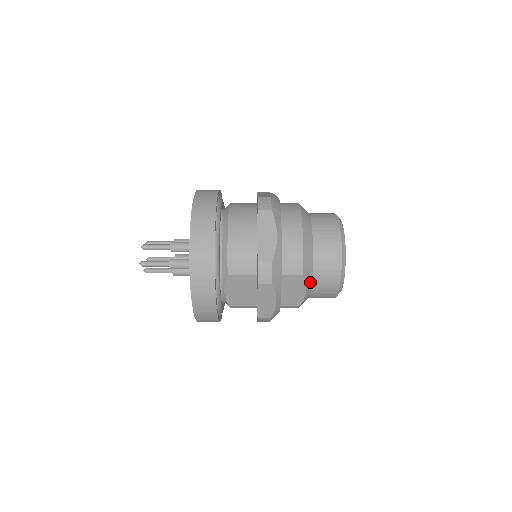
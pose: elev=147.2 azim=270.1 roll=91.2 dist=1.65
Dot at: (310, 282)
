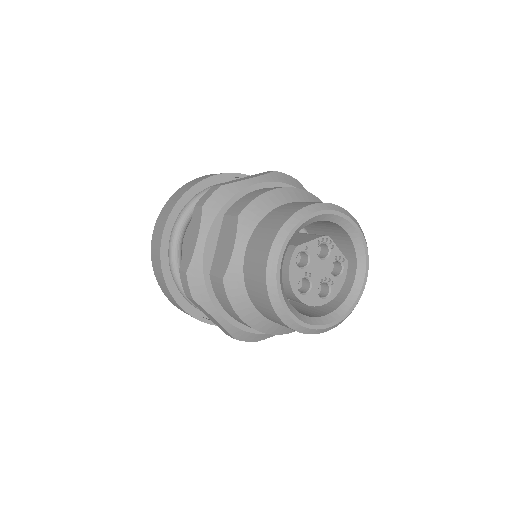
Dot at: (245, 239)
